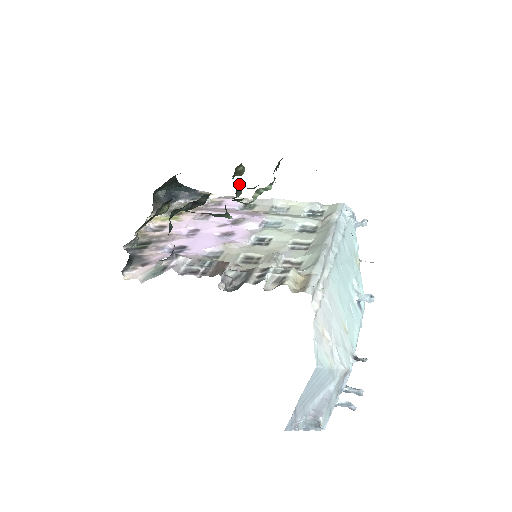
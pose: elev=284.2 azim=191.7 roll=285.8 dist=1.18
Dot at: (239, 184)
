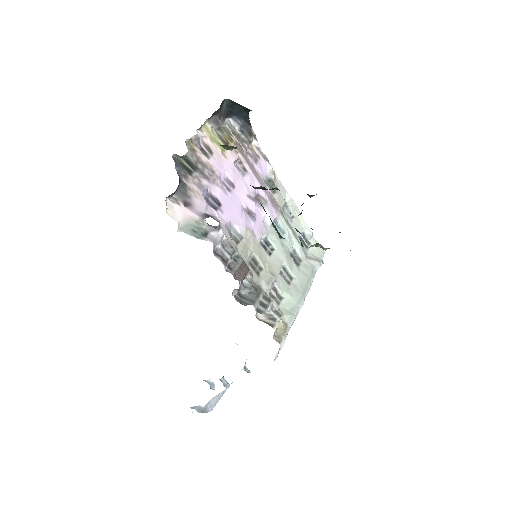
Dot at: (303, 203)
